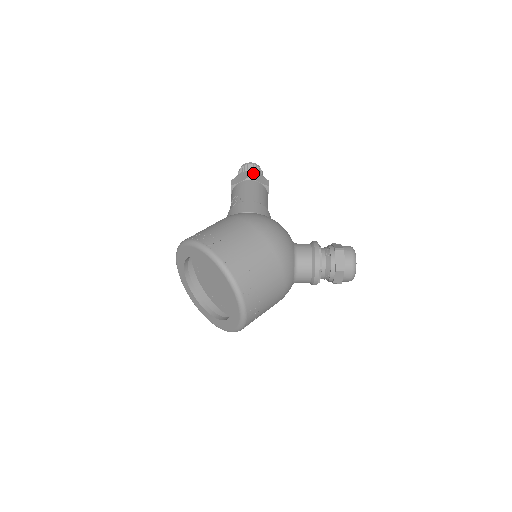
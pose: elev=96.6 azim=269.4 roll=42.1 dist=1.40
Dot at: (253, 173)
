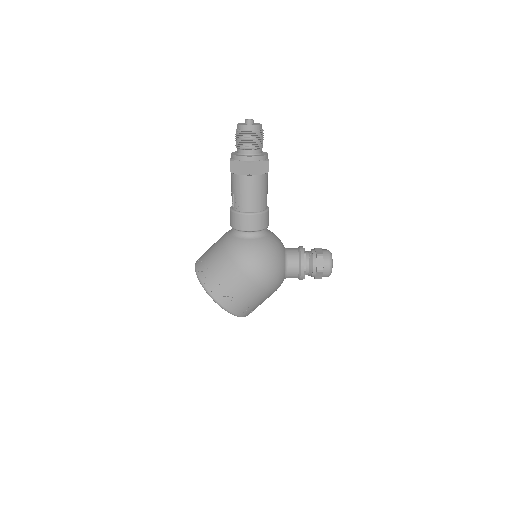
Dot at: (252, 164)
